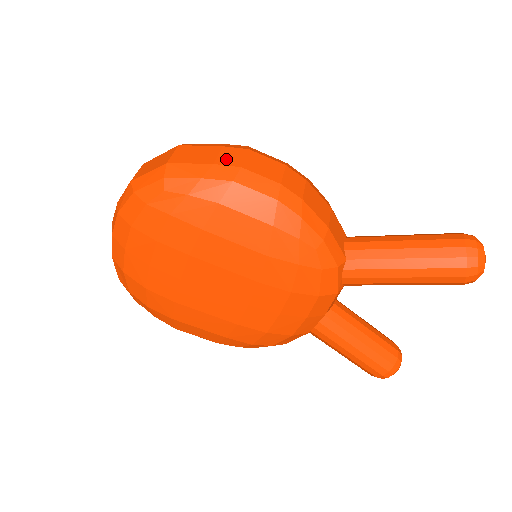
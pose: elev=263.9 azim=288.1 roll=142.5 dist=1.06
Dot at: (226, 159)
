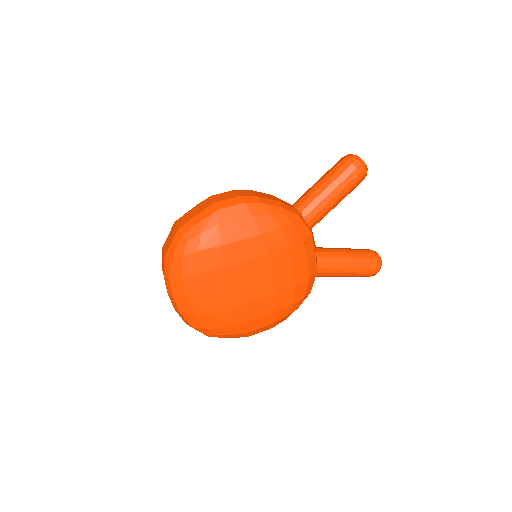
Dot at: (205, 206)
